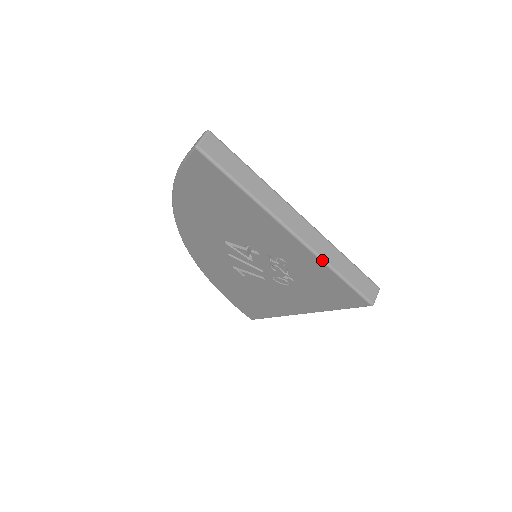
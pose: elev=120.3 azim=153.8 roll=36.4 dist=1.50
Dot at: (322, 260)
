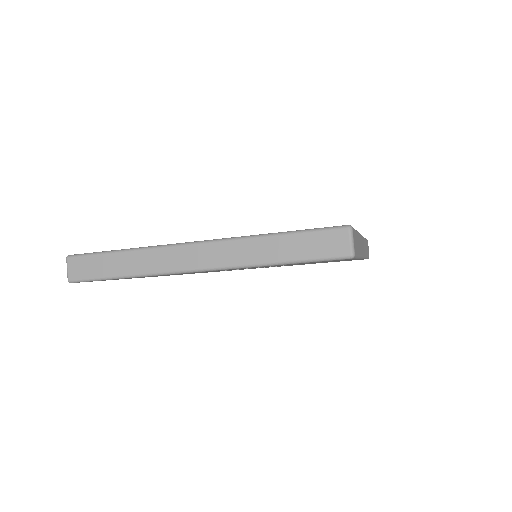
Dot at: (247, 267)
